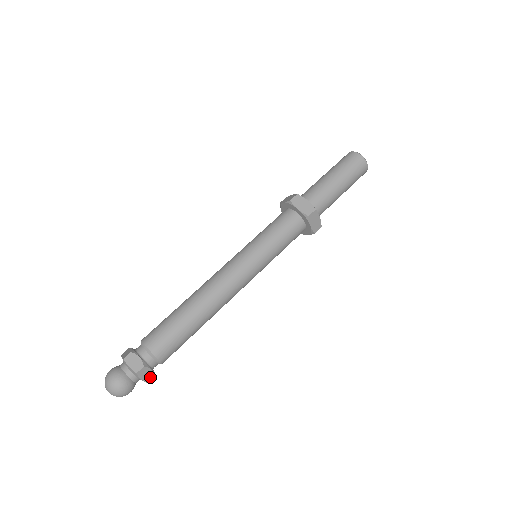
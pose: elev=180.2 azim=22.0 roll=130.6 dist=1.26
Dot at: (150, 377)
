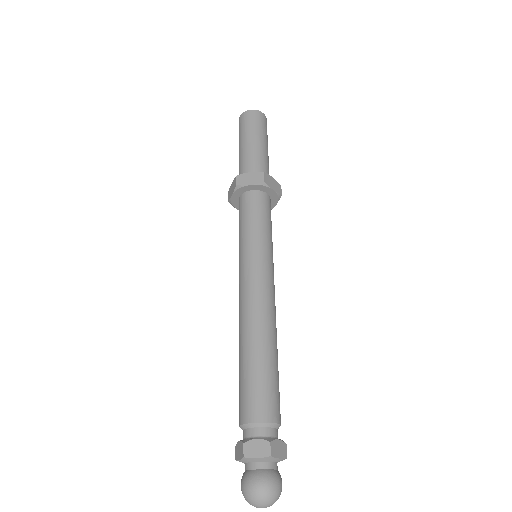
Dot at: (284, 449)
